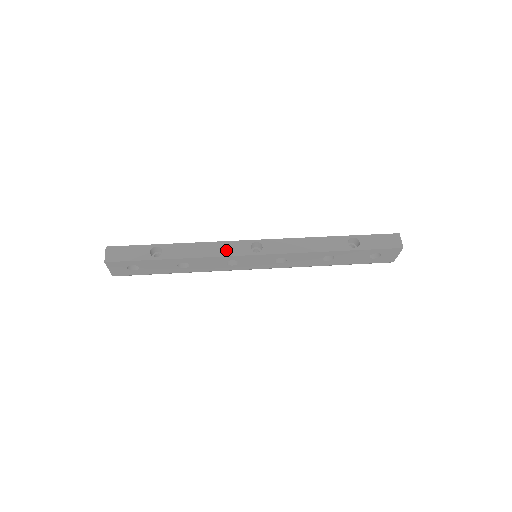
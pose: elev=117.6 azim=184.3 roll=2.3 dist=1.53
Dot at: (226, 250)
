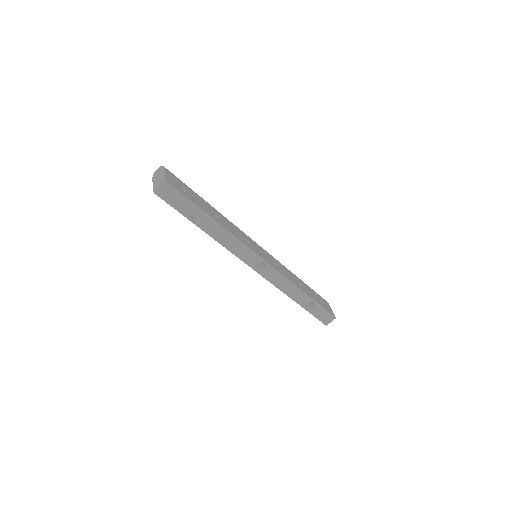
Dot at: (241, 252)
